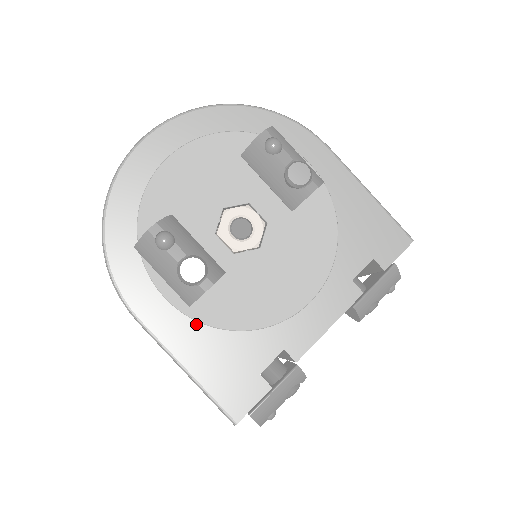
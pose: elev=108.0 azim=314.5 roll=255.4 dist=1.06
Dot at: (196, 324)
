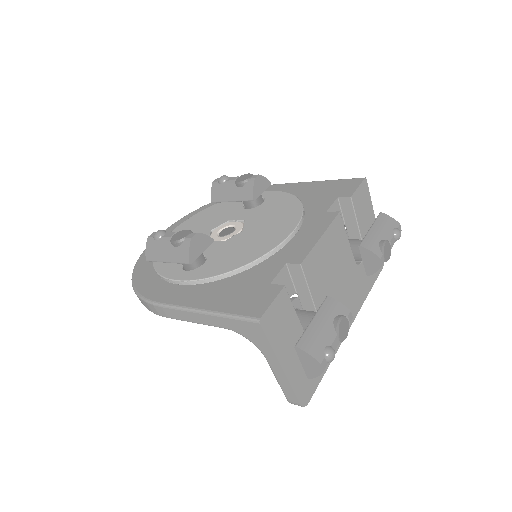
Dot at: (206, 285)
